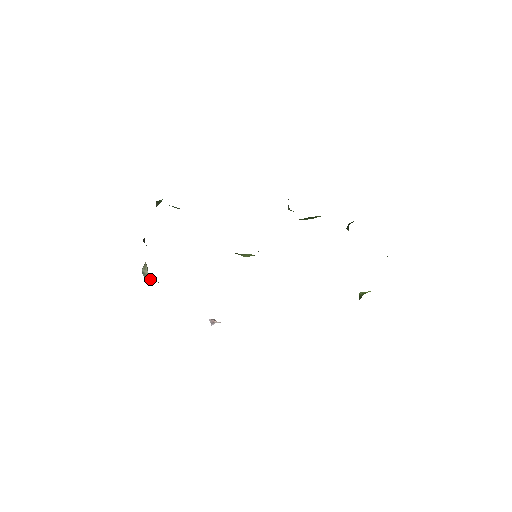
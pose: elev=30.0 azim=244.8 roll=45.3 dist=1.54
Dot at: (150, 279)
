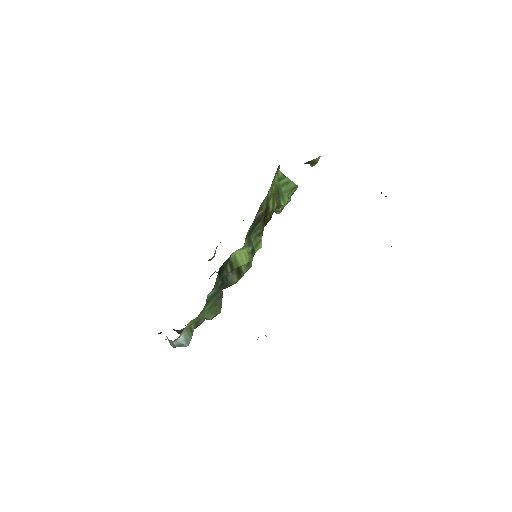
Dot at: (174, 343)
